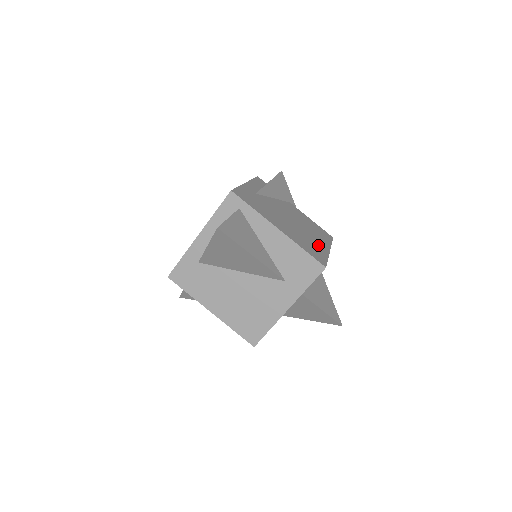
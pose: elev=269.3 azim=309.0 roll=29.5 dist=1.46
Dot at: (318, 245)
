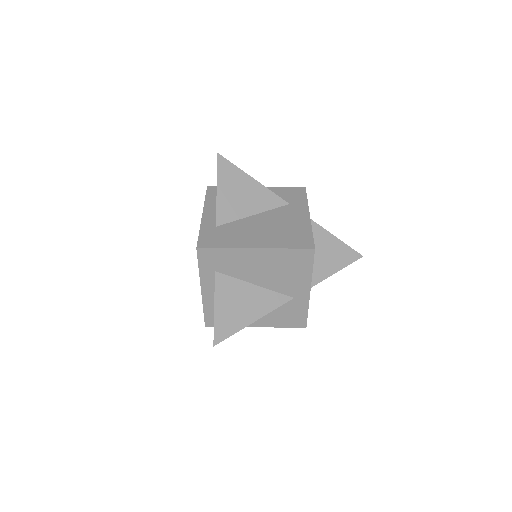
Dot at: occluded
